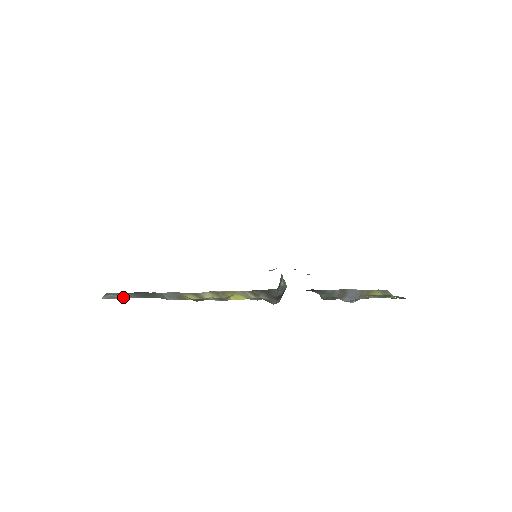
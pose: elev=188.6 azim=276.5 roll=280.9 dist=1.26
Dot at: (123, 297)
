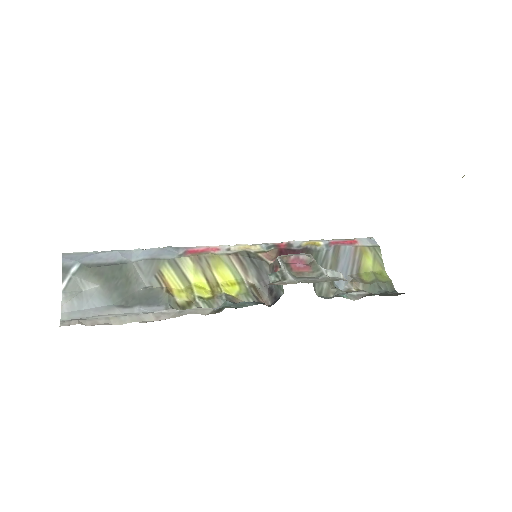
Dot at: (94, 306)
